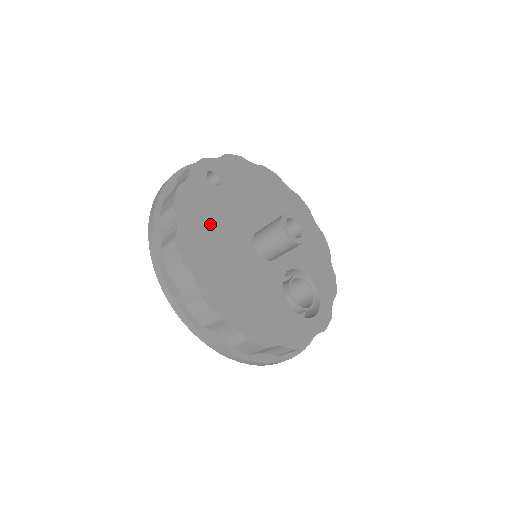
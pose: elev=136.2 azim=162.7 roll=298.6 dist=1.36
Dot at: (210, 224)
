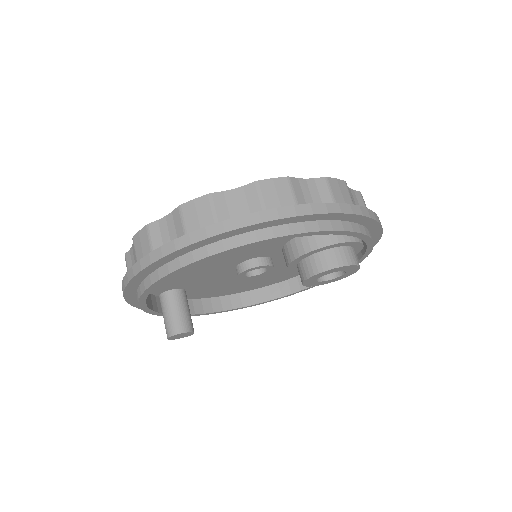
Dot at: occluded
